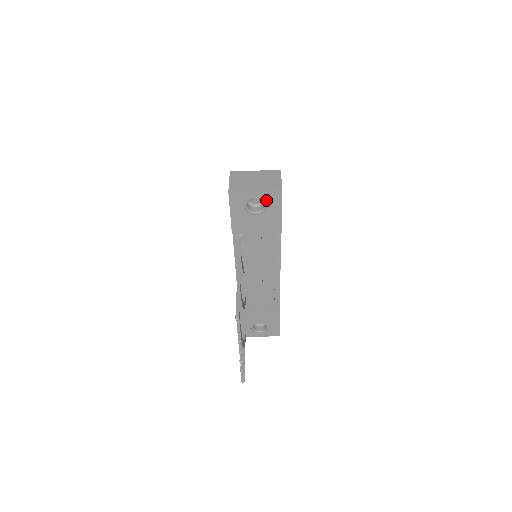
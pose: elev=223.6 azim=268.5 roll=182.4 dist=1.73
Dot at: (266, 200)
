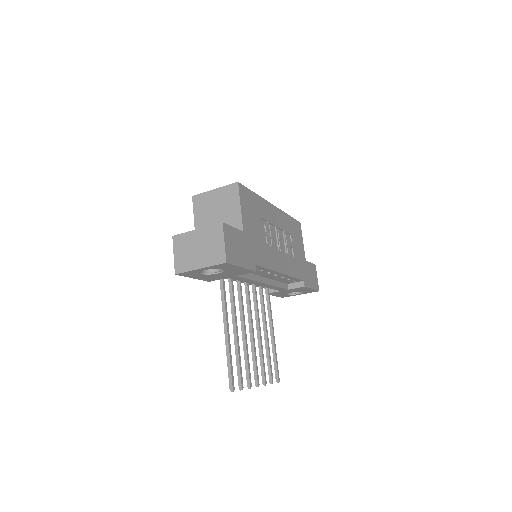
Dot at: (217, 268)
